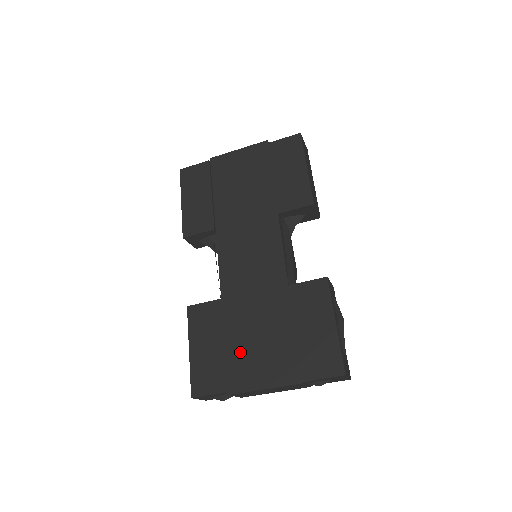
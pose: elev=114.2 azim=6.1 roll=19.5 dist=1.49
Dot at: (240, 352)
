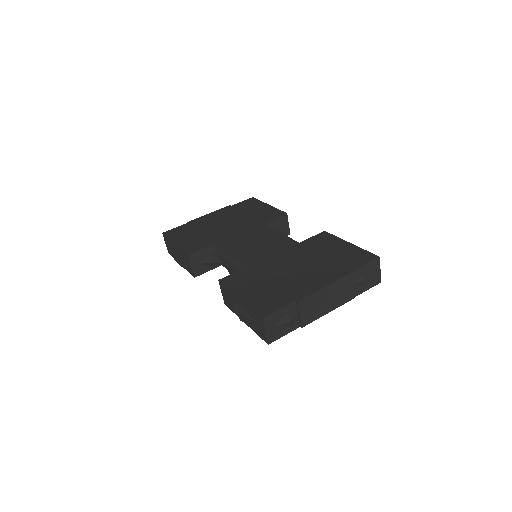
Dot at: (288, 280)
